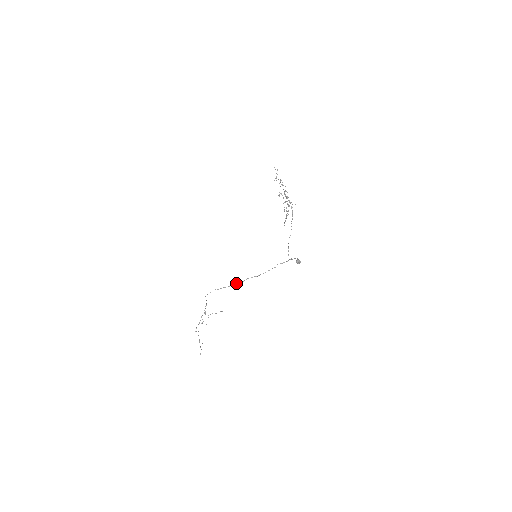
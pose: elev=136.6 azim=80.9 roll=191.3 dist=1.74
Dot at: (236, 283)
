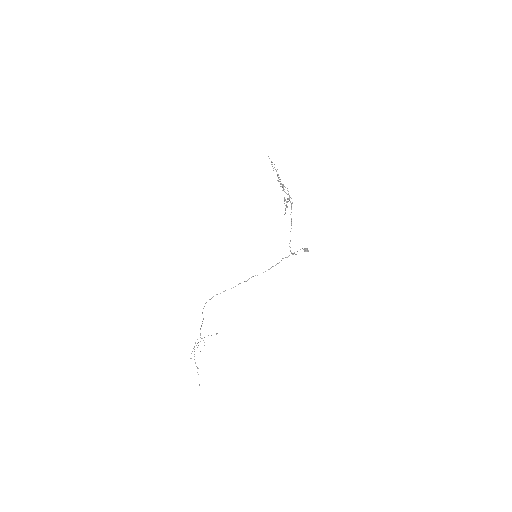
Dot at: (239, 283)
